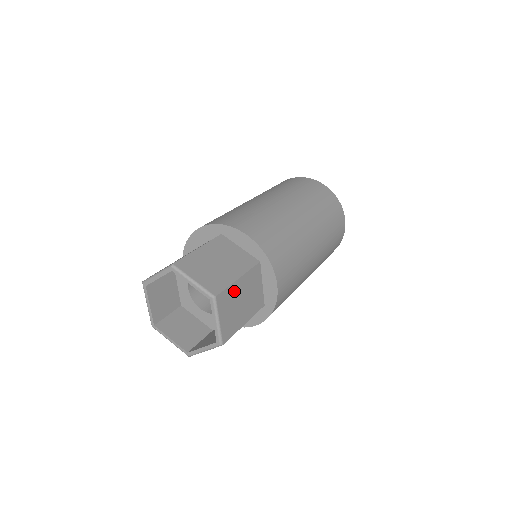
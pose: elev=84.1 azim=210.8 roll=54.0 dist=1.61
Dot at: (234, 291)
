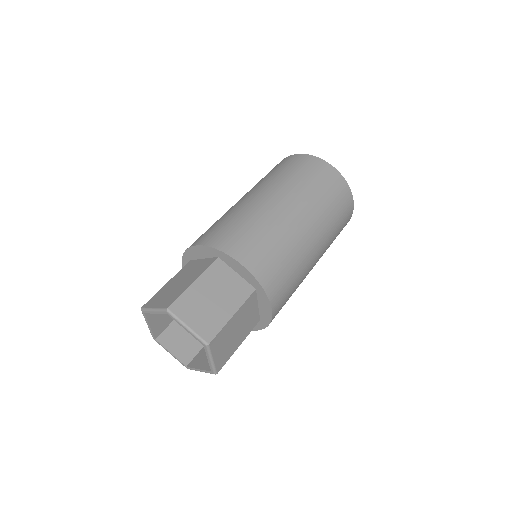
Dot at: (228, 328)
